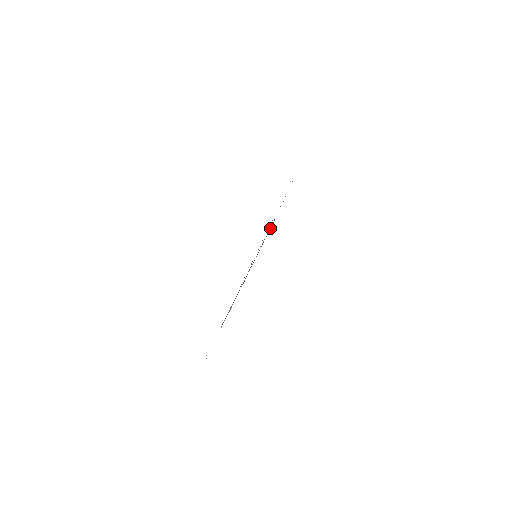
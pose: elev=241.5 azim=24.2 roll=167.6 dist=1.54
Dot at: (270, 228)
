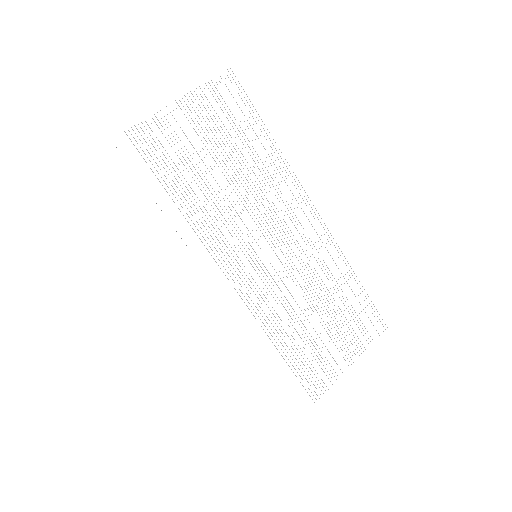
Dot at: occluded
